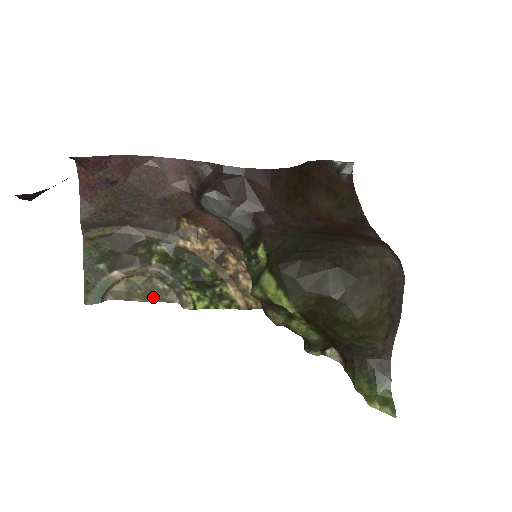
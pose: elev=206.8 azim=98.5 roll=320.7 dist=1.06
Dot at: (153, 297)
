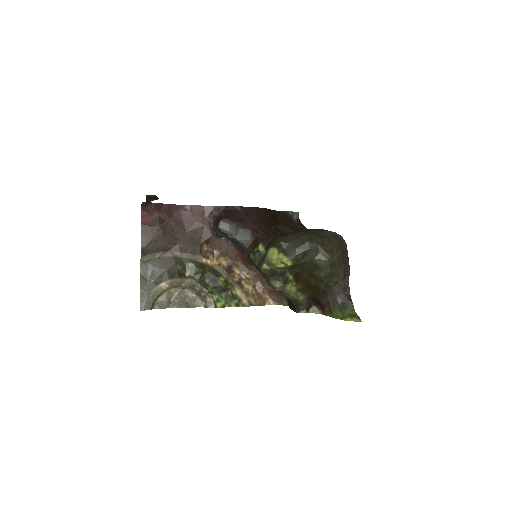
Dot at: (185, 304)
